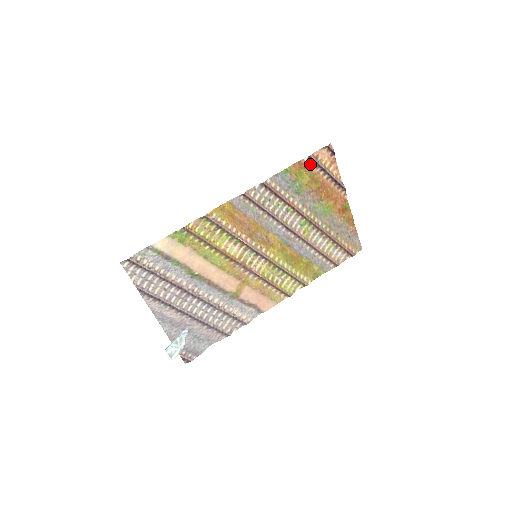
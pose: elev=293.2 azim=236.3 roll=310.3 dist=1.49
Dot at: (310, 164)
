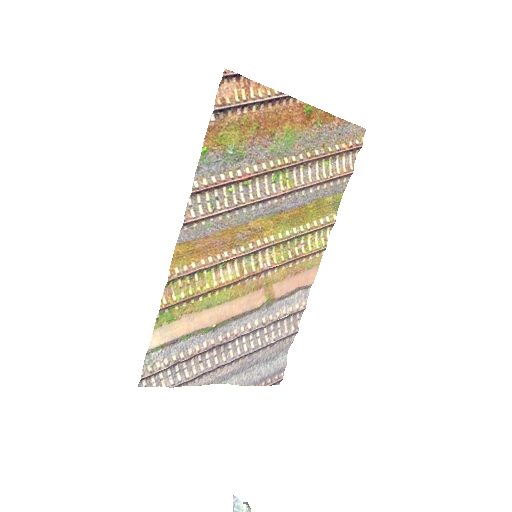
Dot at: (223, 117)
